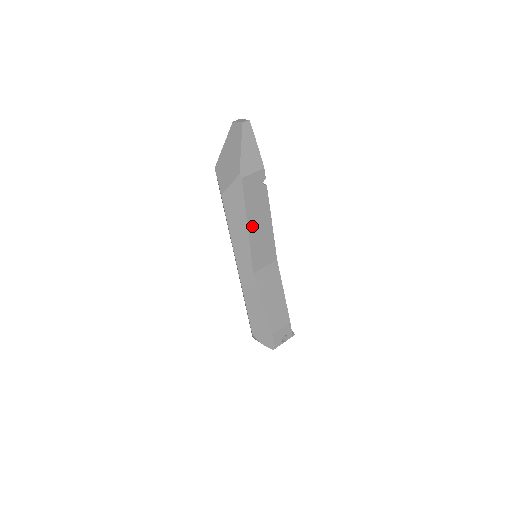
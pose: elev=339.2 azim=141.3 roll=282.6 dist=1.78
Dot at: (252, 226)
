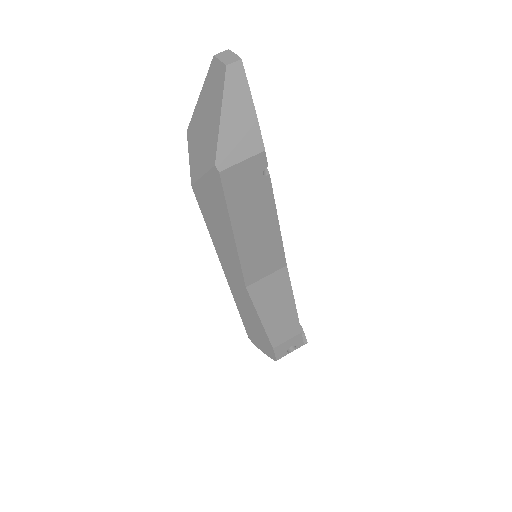
Dot at: (242, 233)
